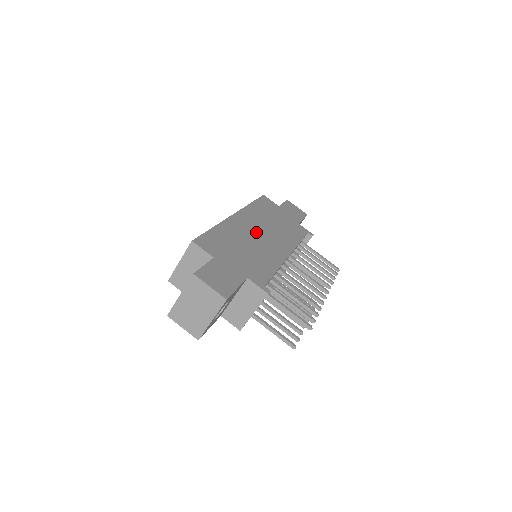
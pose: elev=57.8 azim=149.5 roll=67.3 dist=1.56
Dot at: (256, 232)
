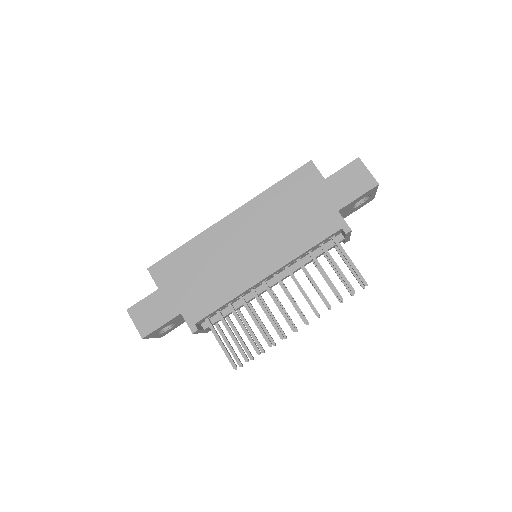
Dot at: (240, 243)
